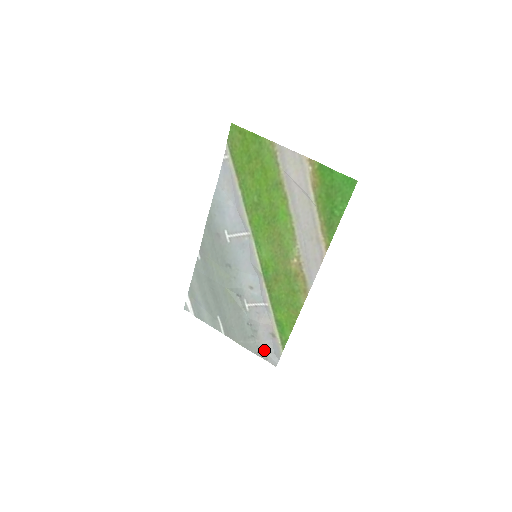
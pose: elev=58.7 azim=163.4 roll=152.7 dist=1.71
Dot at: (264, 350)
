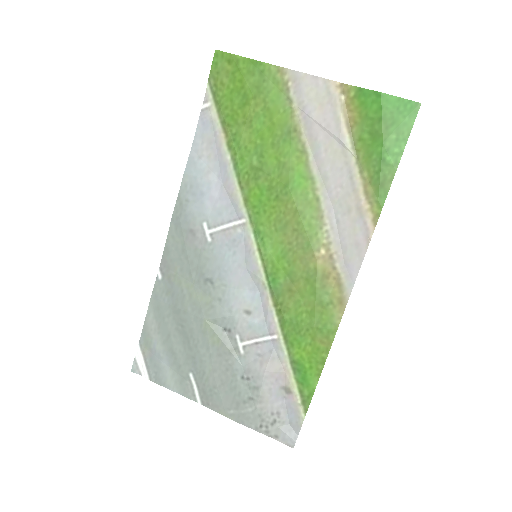
Dot at: (271, 420)
